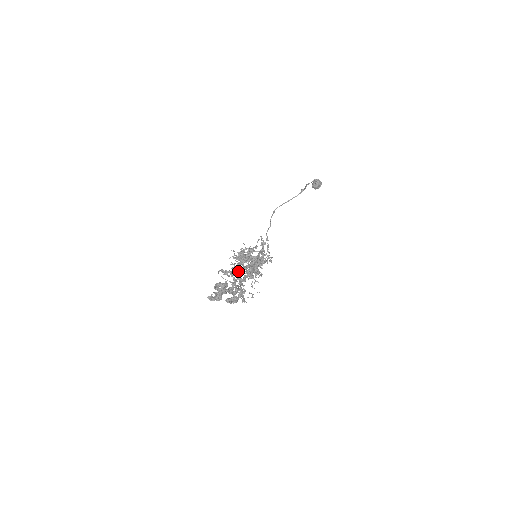
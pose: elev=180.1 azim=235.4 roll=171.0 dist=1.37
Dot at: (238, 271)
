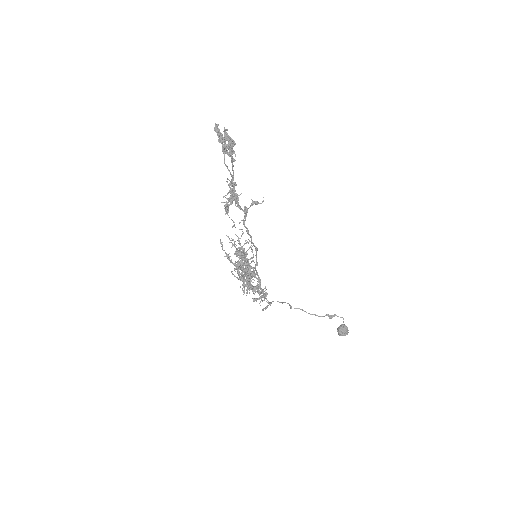
Dot at: (231, 260)
